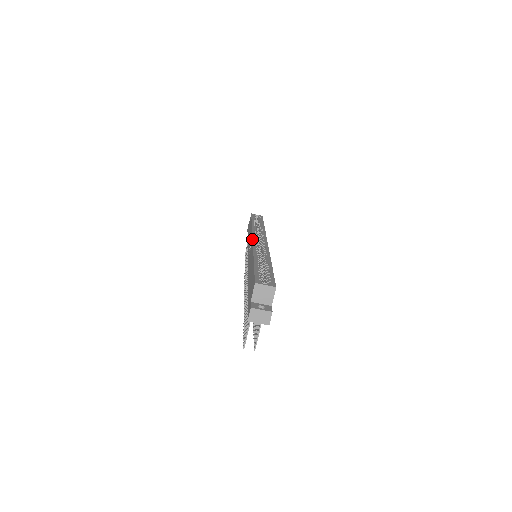
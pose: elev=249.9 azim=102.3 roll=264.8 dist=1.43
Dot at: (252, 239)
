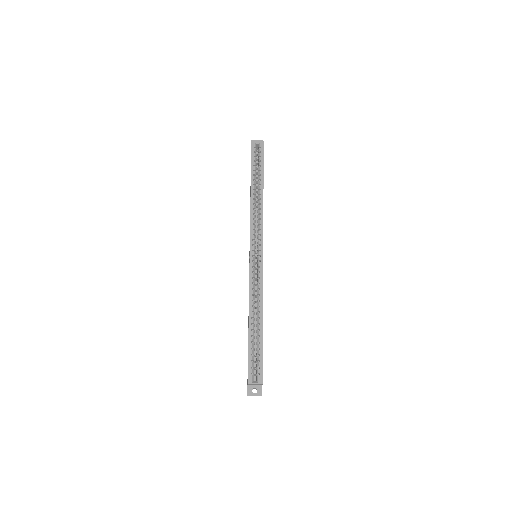
Dot at: occluded
